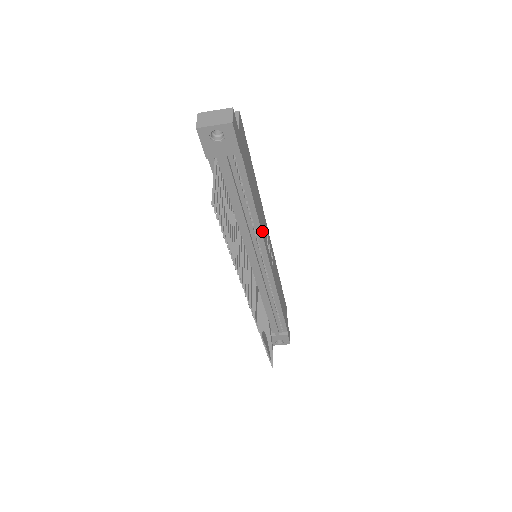
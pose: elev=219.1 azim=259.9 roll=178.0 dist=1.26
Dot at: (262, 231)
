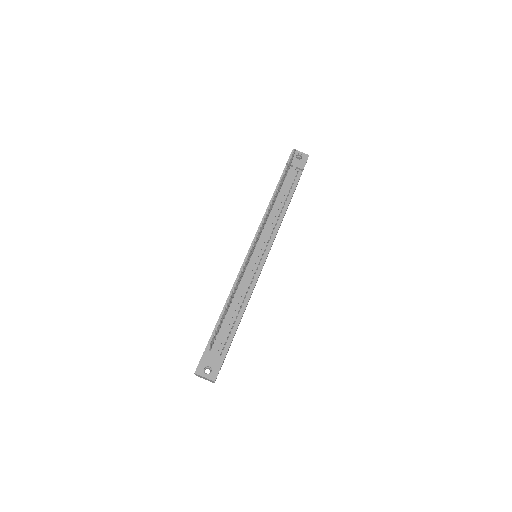
Dot at: occluded
